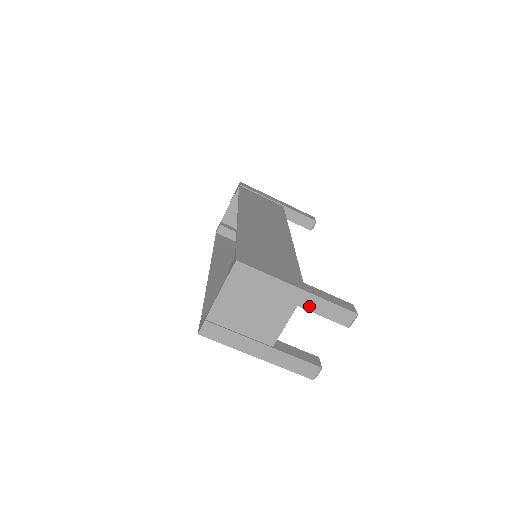
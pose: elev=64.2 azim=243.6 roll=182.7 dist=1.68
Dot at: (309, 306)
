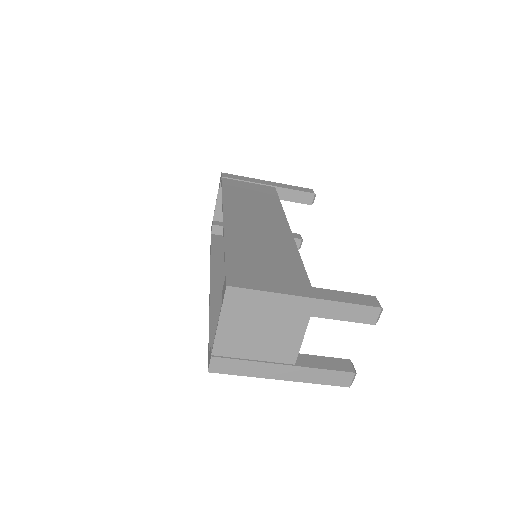
Dot at: (324, 313)
